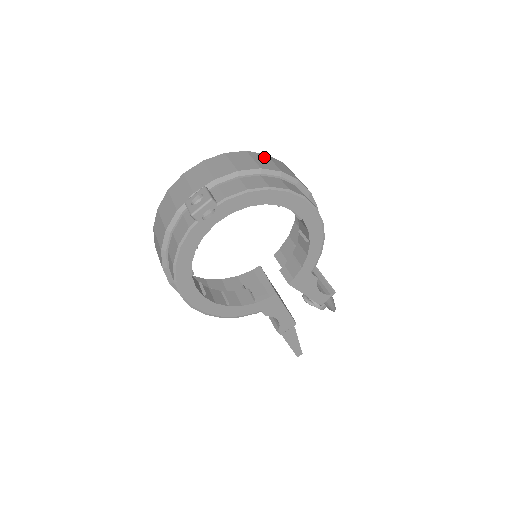
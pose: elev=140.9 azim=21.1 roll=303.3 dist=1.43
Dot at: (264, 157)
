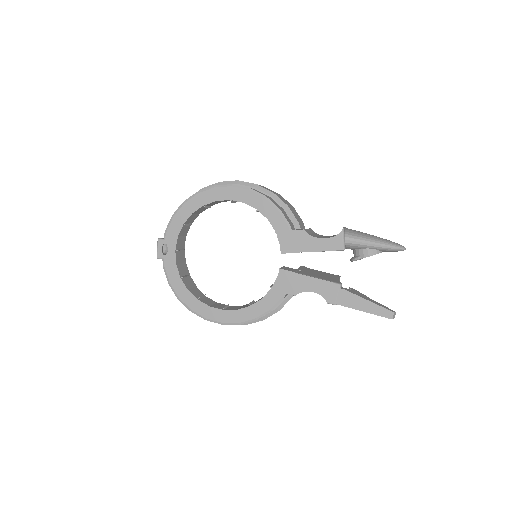
Dot at: occluded
